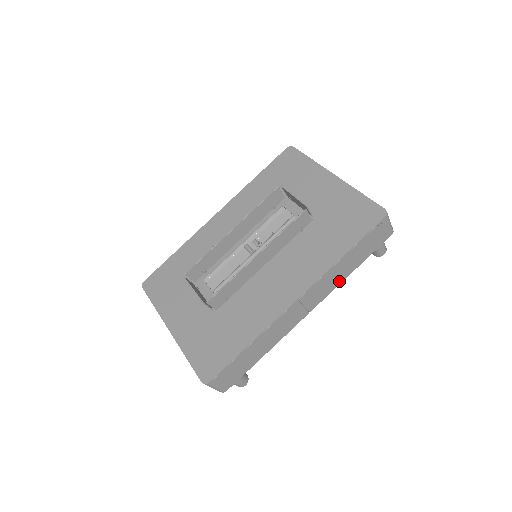
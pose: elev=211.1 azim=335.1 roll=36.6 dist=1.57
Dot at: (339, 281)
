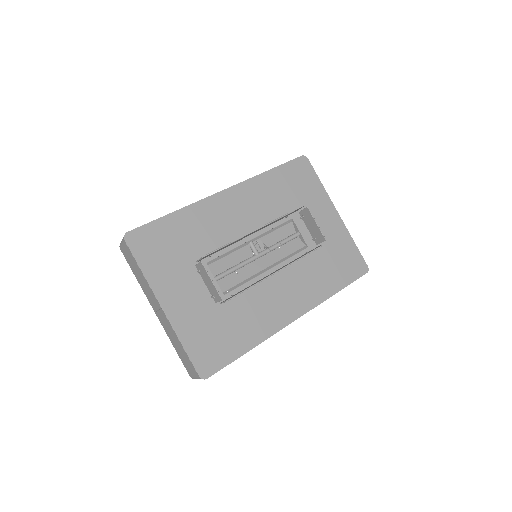
Dot at: occluded
